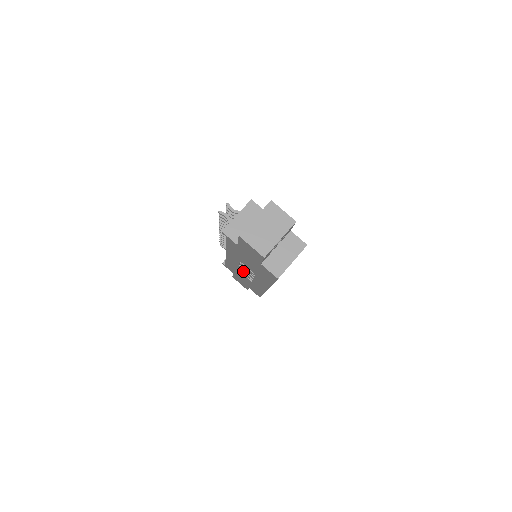
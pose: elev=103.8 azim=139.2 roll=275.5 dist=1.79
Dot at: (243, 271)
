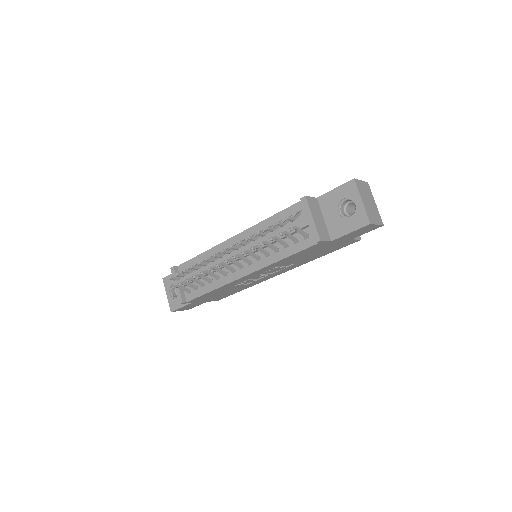
Dot at: (250, 280)
